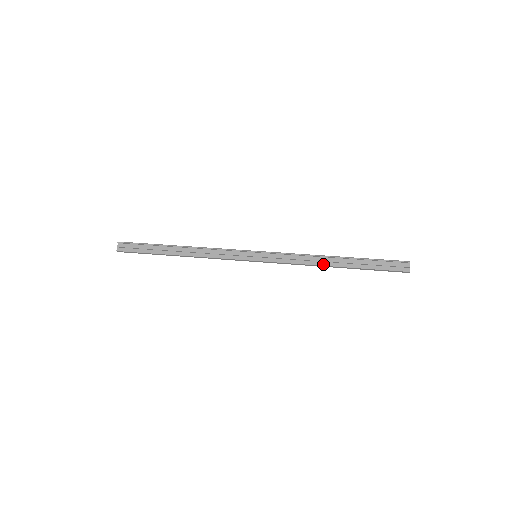
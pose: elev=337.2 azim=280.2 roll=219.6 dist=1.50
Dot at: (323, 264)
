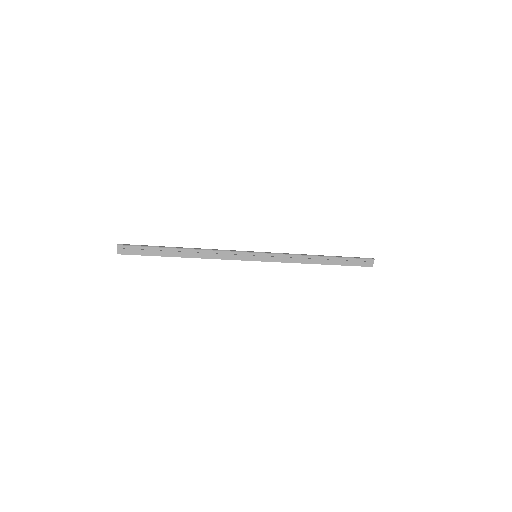
Dot at: (312, 263)
